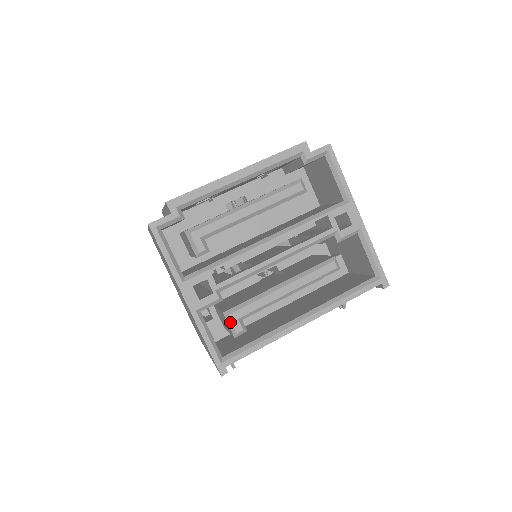
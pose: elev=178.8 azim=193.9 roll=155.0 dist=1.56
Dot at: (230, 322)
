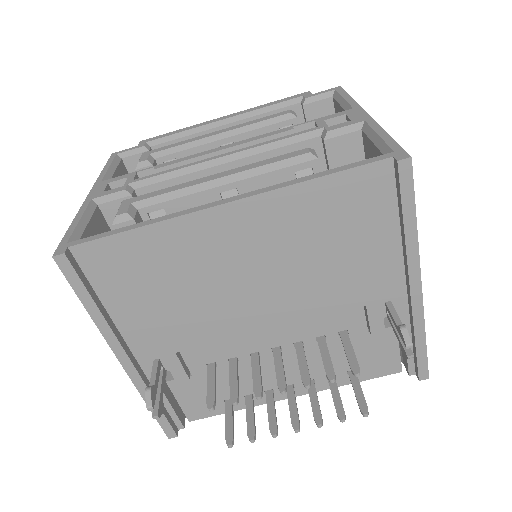
Dot at: (119, 208)
